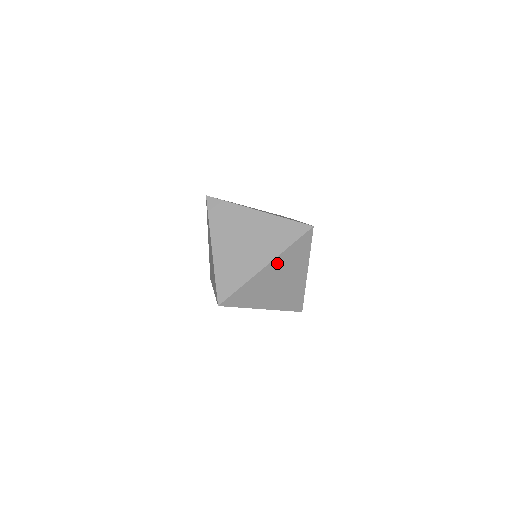
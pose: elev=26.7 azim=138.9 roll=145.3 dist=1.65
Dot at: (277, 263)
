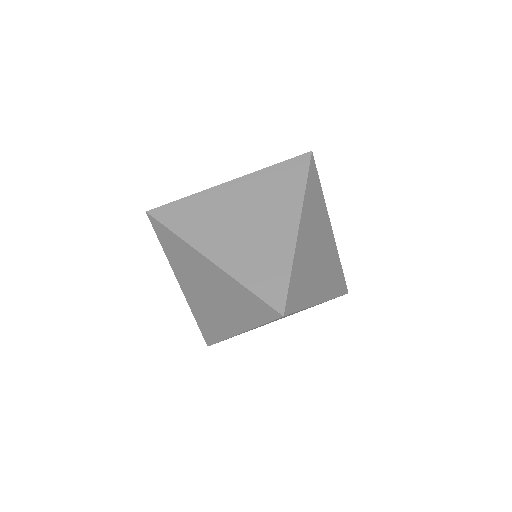
Dot at: occluded
